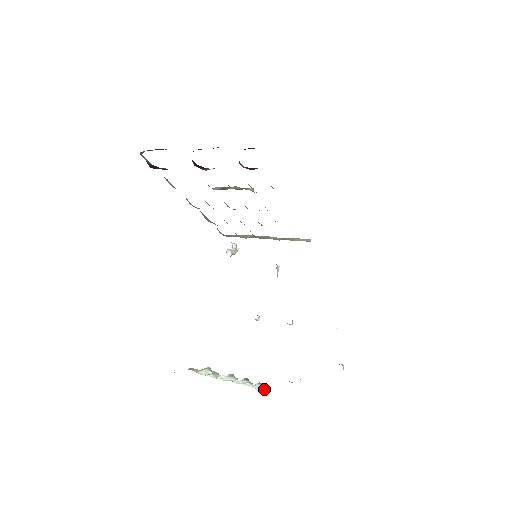
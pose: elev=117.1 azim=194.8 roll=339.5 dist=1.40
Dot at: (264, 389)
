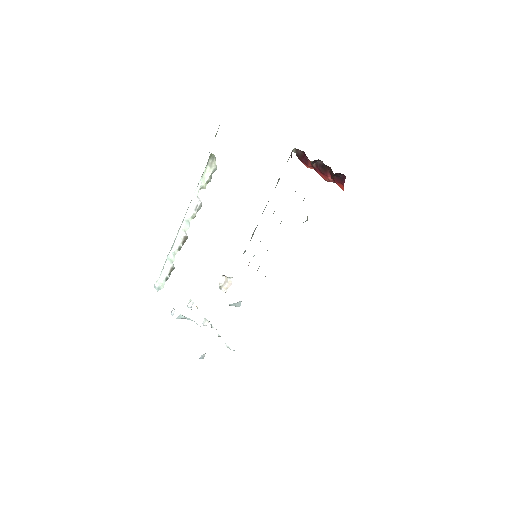
Dot at: (159, 288)
